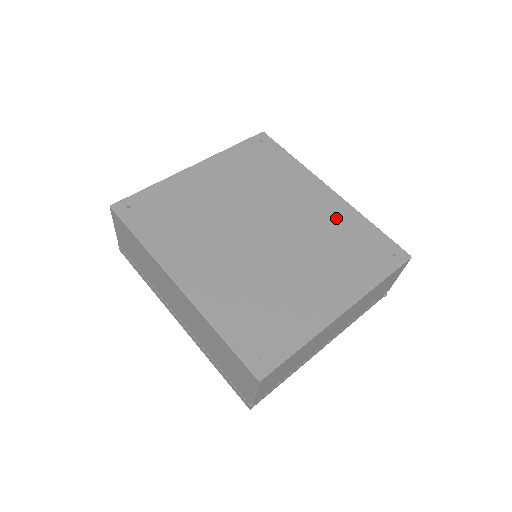
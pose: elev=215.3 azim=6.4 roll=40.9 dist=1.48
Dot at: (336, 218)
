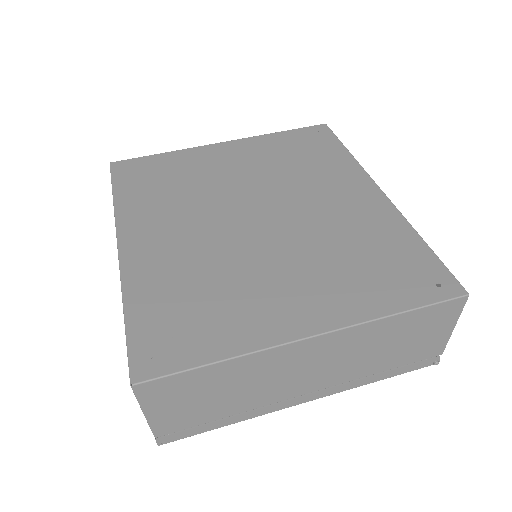
Dot at: (369, 222)
